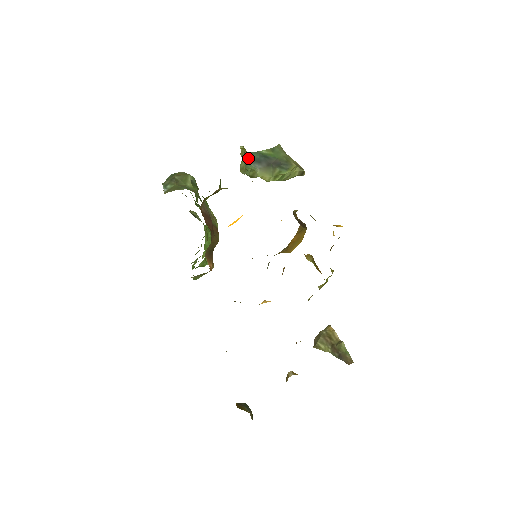
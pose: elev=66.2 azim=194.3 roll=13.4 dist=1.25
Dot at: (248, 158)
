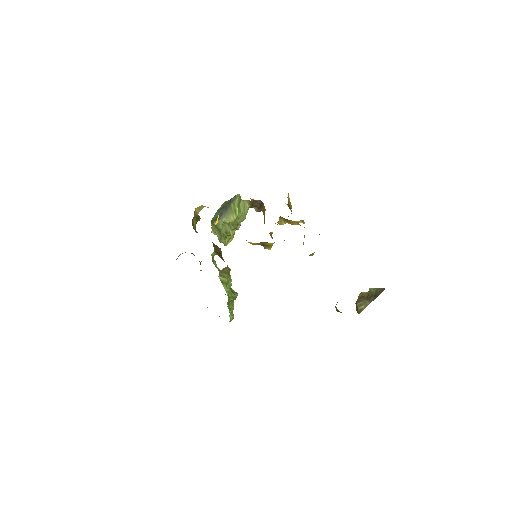
Dot at: (215, 220)
